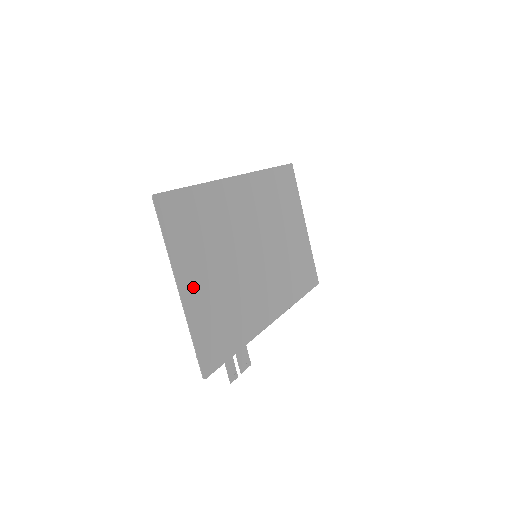
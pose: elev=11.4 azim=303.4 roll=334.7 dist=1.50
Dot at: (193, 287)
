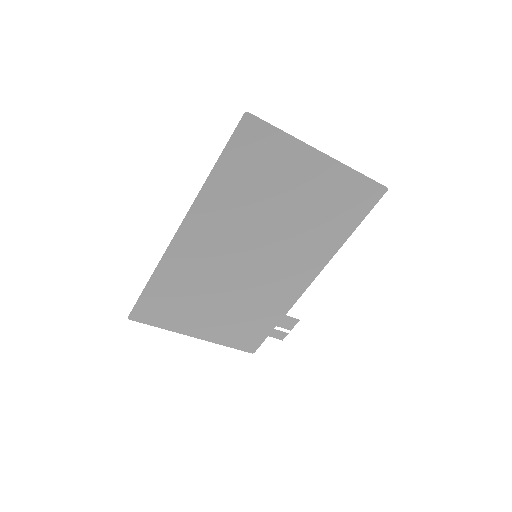
Dot at: (204, 328)
